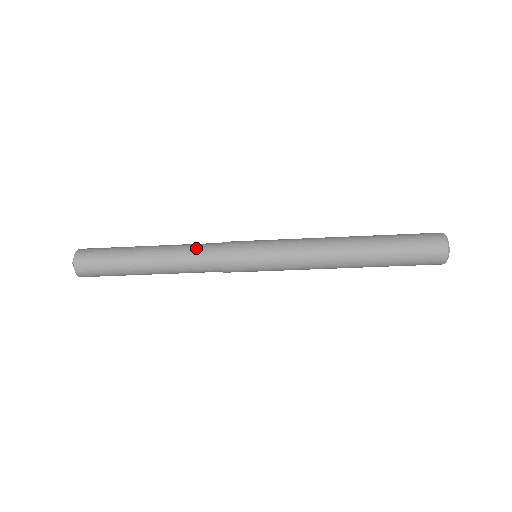
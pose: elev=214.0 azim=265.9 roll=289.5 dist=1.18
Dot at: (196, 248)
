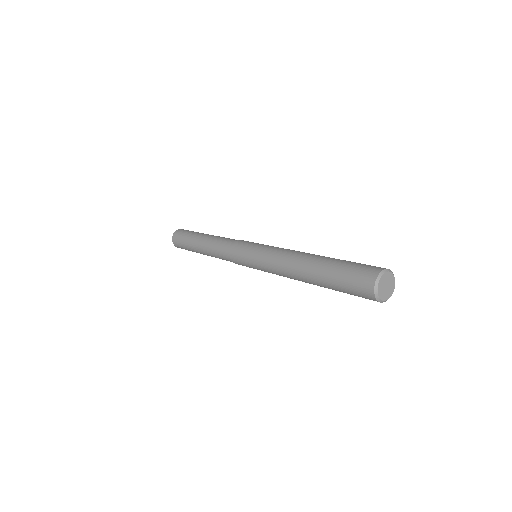
Dot at: (219, 246)
